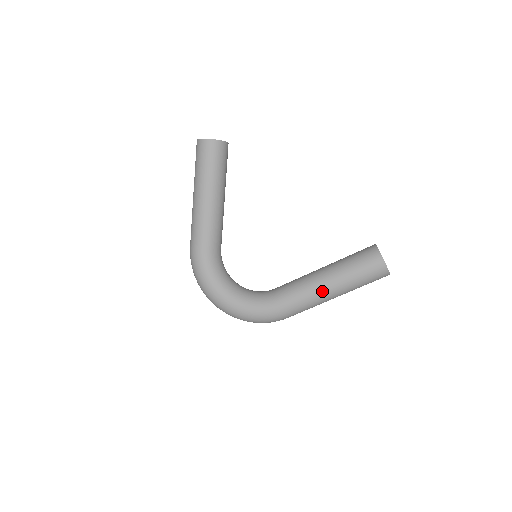
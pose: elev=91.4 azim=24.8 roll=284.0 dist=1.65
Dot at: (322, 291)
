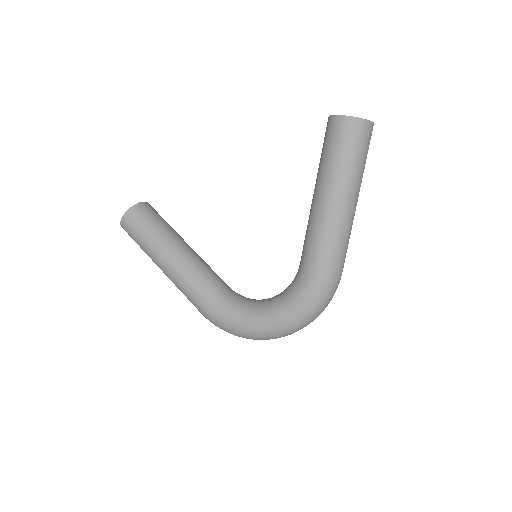
Dot at: (332, 210)
